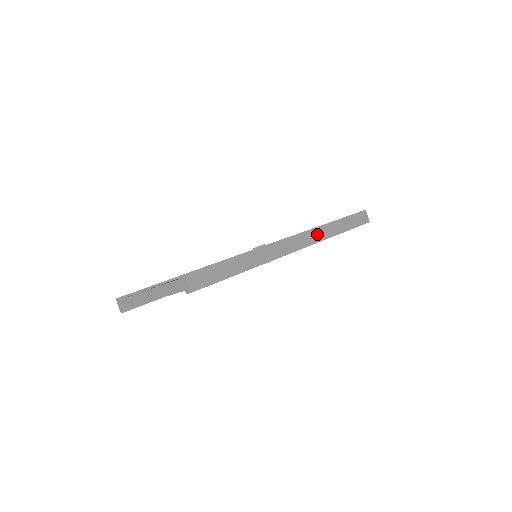
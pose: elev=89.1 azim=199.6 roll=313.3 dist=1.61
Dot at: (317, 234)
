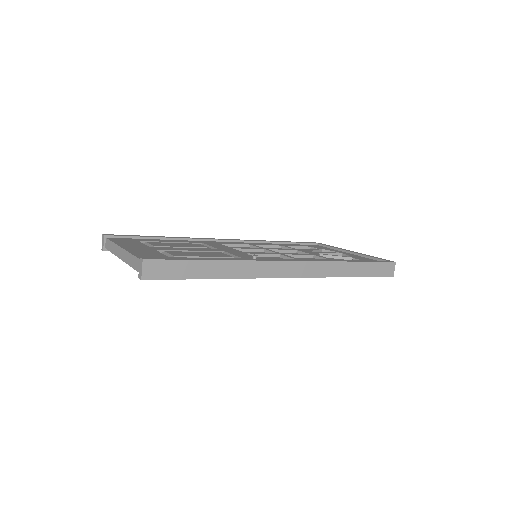
Dot at: (321, 268)
